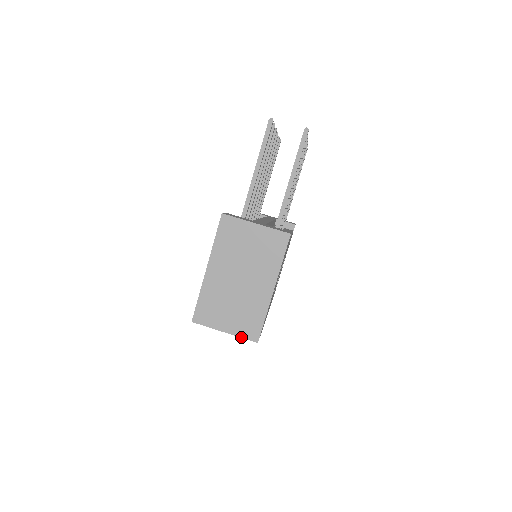
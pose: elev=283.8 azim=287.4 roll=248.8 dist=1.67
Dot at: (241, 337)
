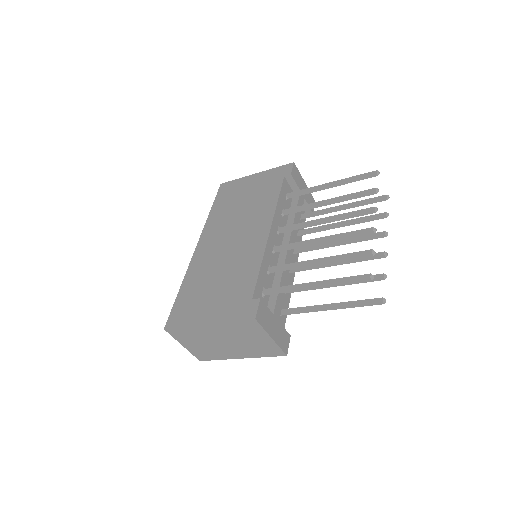
Dot at: (192, 353)
